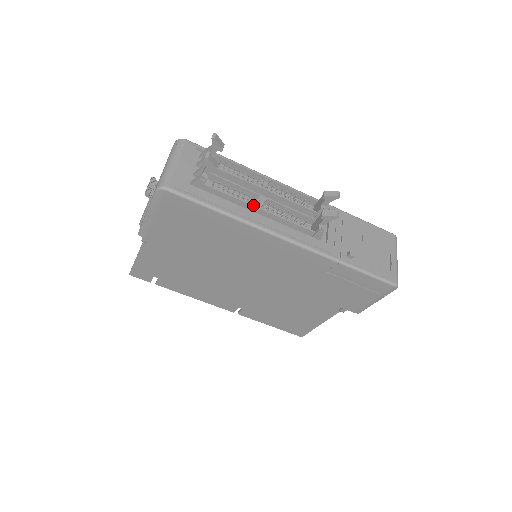
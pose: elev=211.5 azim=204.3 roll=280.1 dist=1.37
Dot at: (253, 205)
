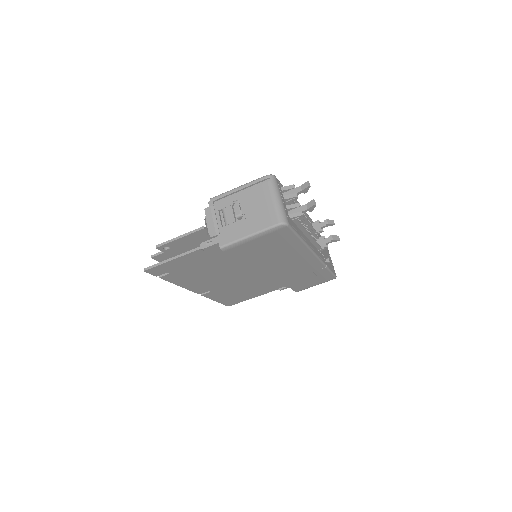
Dot at: occluded
